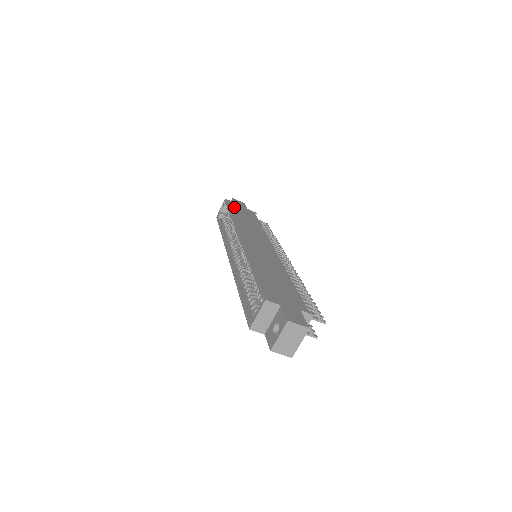
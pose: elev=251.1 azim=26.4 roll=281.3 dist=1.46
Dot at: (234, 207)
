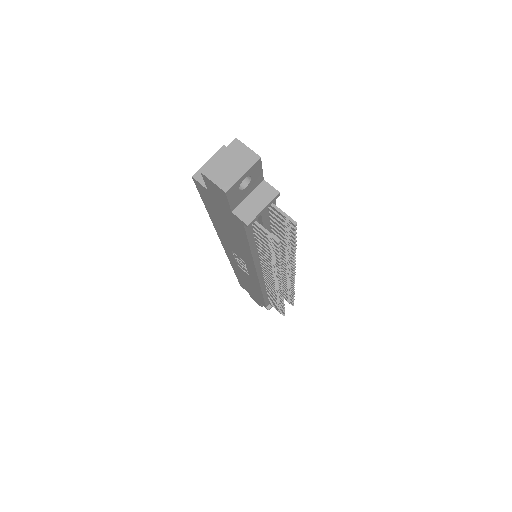
Dot at: occluded
